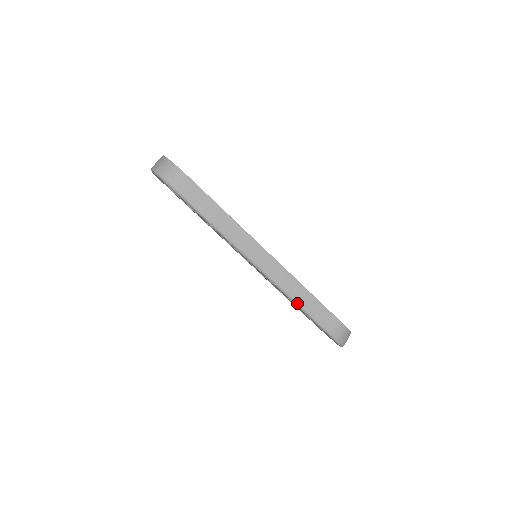
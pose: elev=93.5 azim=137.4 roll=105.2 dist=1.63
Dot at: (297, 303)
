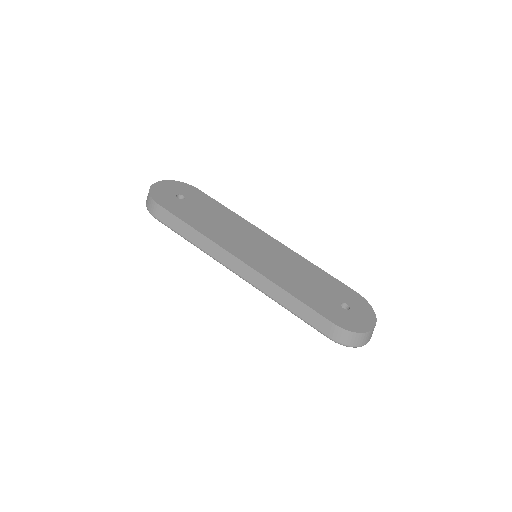
Dot at: (284, 307)
